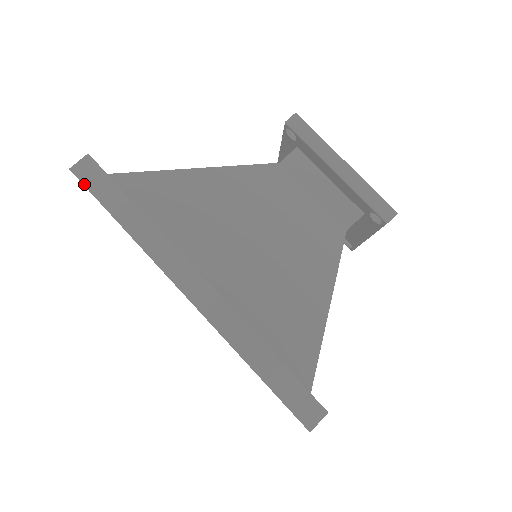
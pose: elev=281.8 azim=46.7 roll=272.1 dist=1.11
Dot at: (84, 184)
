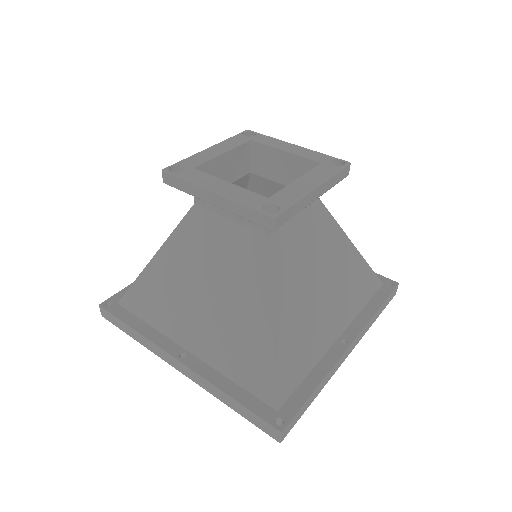
Dot at: occluded
